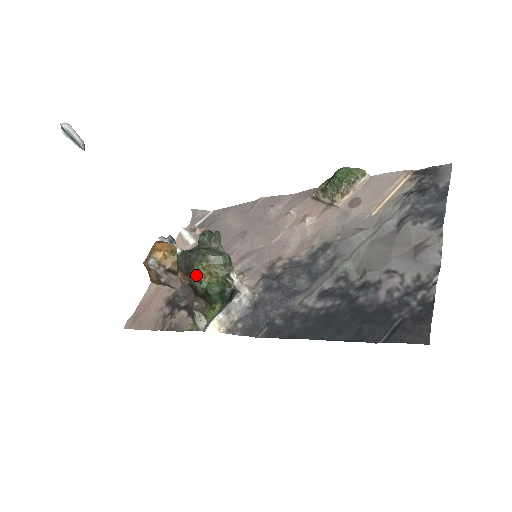
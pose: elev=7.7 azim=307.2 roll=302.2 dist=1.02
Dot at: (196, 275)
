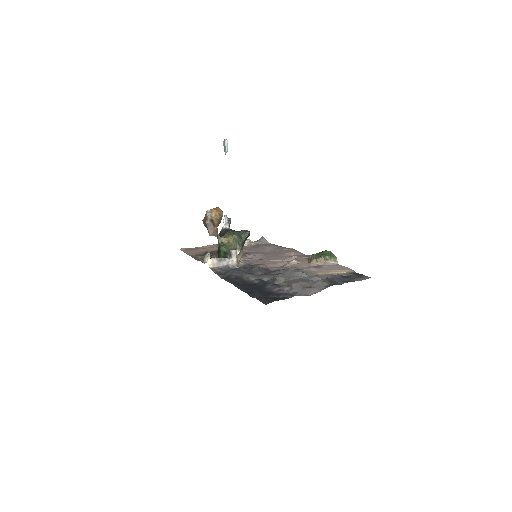
Dot at: (222, 237)
